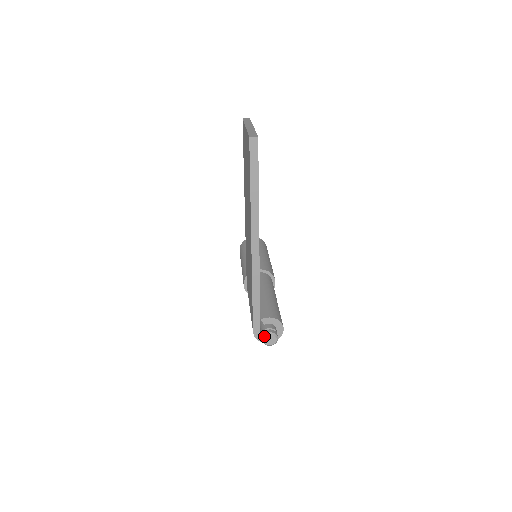
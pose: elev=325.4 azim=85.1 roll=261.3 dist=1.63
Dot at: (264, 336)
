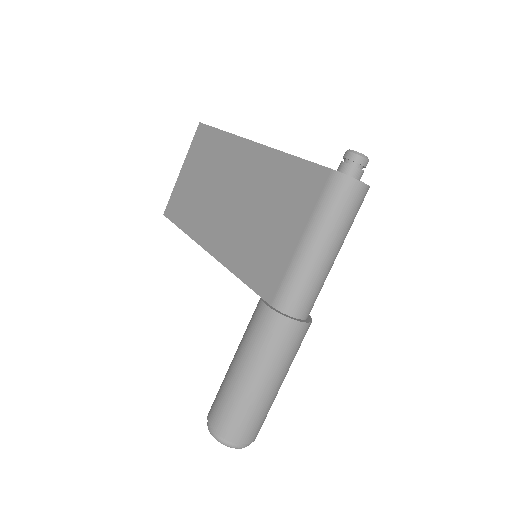
Dot at: (347, 150)
